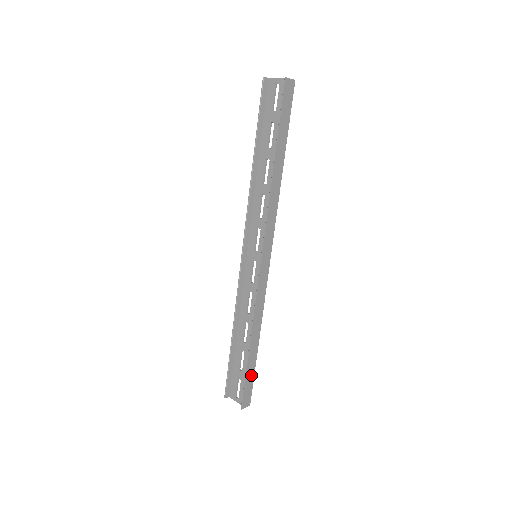
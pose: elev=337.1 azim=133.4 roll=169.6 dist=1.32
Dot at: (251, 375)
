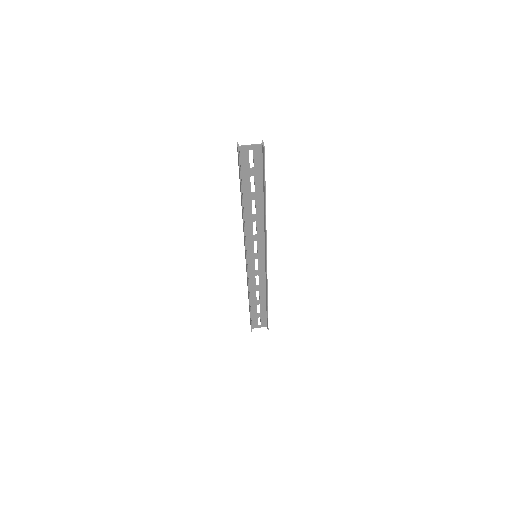
Dot at: occluded
